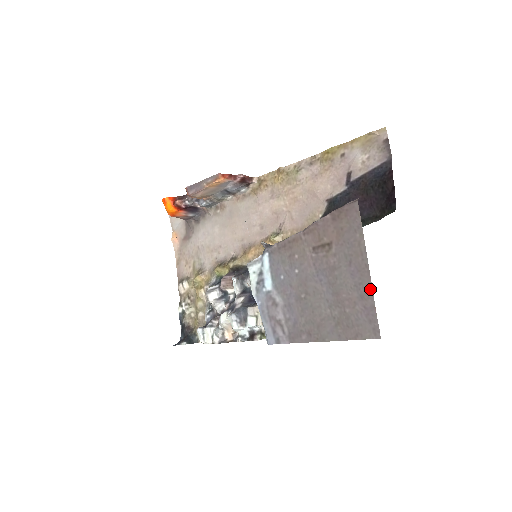
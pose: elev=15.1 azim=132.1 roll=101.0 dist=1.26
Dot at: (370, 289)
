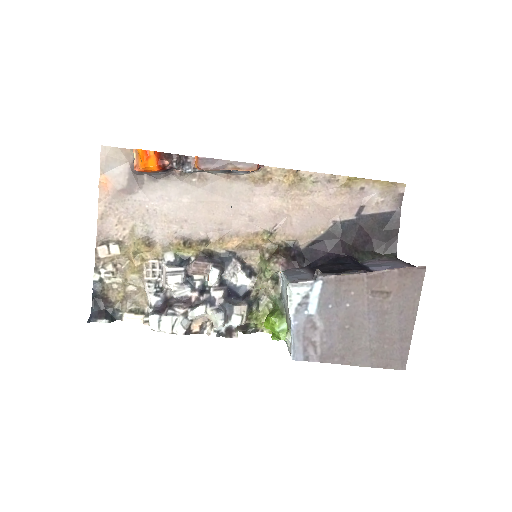
Dot at: (411, 335)
